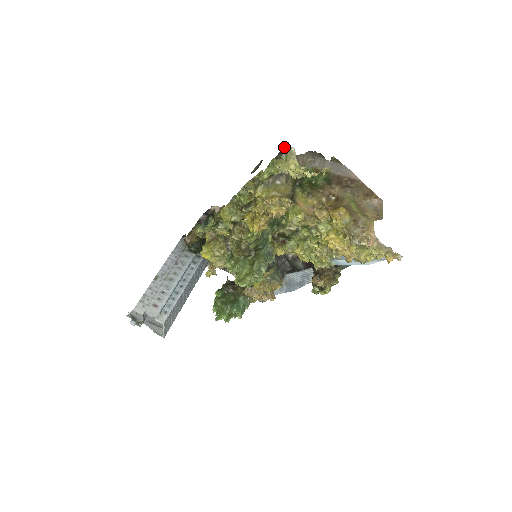
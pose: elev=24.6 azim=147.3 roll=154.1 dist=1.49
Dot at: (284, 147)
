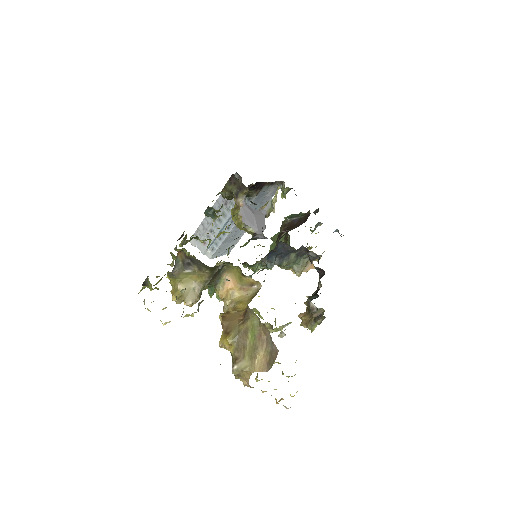
Dot at: (147, 279)
